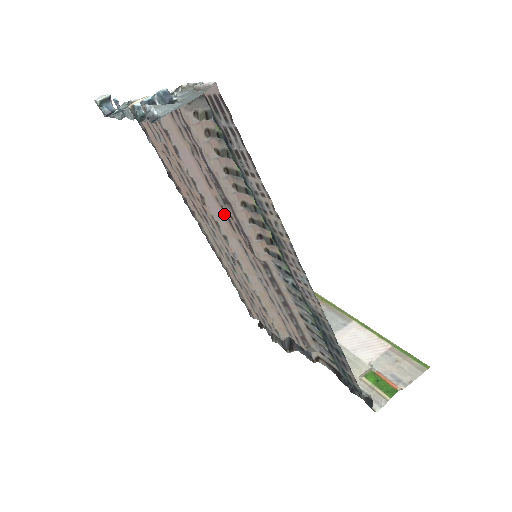
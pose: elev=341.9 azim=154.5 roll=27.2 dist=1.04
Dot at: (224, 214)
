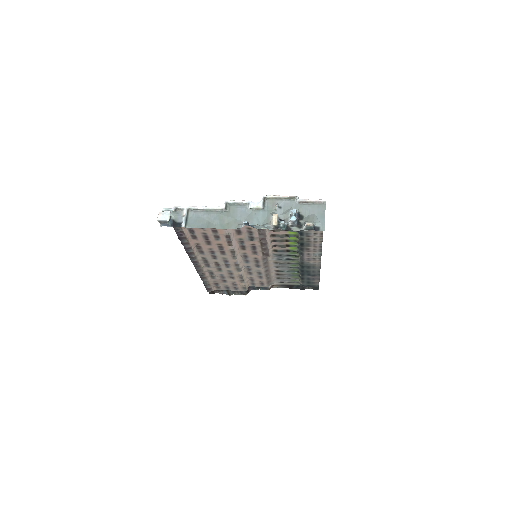
Dot at: (238, 244)
